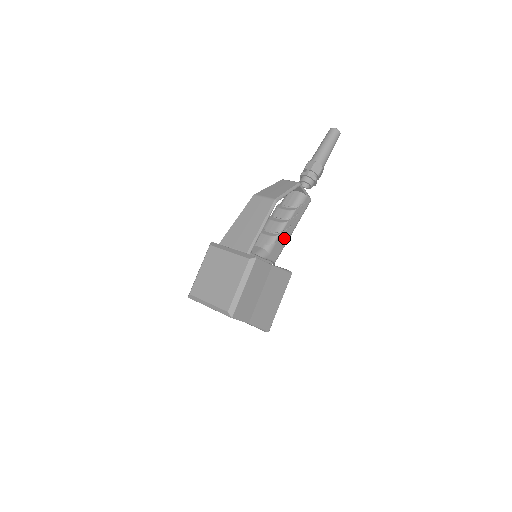
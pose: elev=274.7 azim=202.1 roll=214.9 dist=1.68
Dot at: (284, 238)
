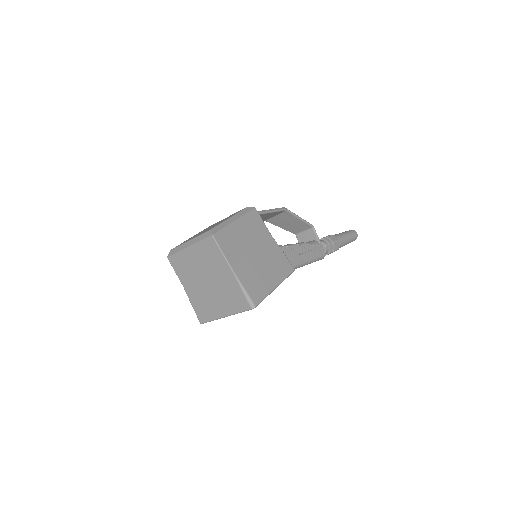
Dot at: (291, 258)
